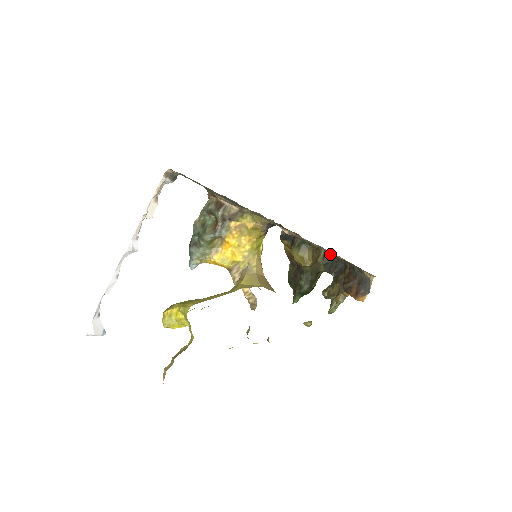
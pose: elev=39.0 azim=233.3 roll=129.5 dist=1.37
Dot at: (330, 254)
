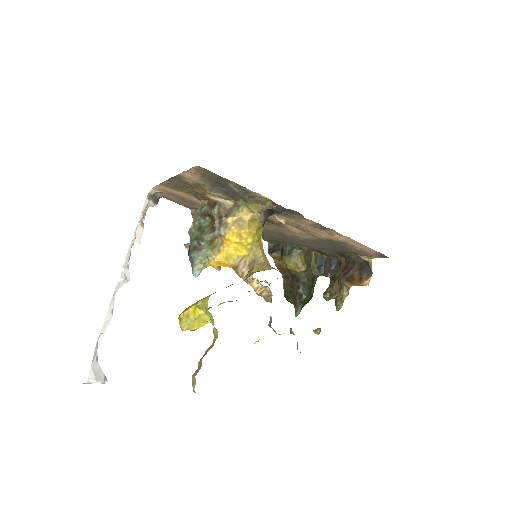
Dot at: (321, 256)
